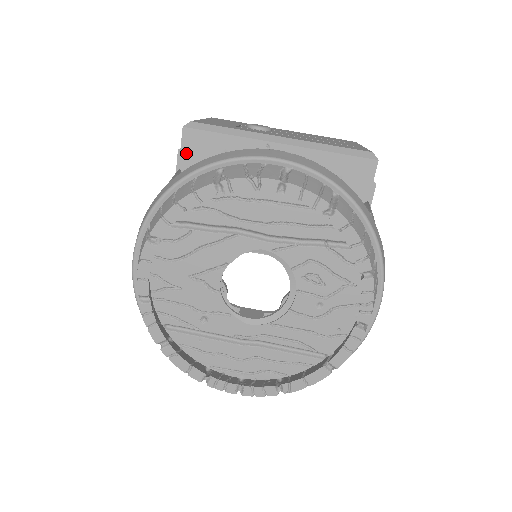
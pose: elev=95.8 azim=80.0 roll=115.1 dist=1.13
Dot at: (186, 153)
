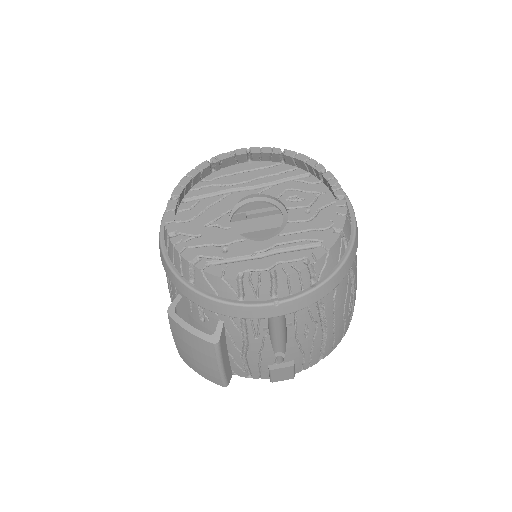
Dot at: occluded
